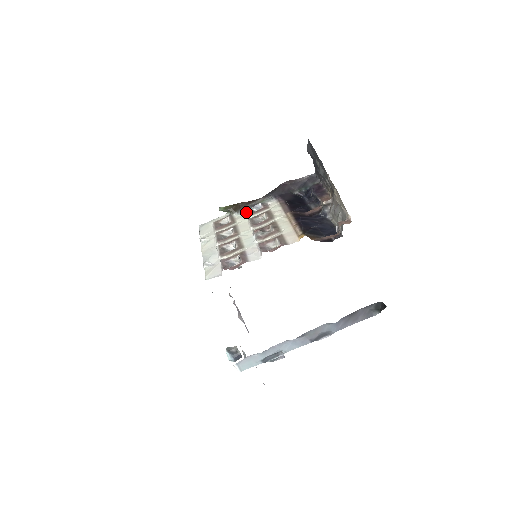
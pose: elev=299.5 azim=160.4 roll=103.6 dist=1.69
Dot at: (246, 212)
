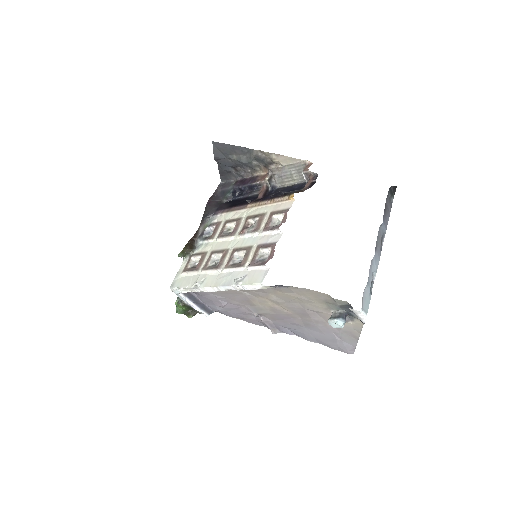
Dot at: (204, 241)
